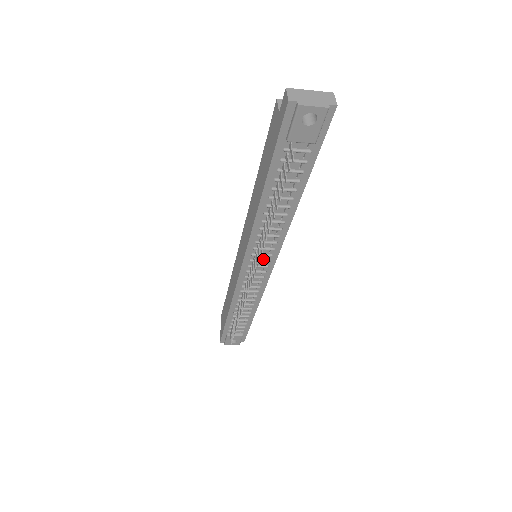
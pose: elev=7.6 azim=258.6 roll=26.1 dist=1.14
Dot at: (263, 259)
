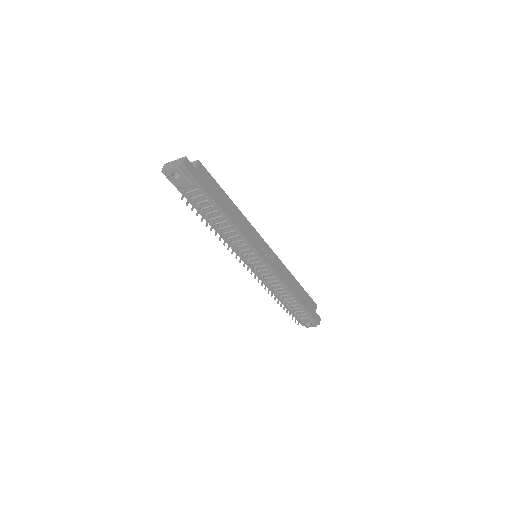
Dot at: (253, 257)
